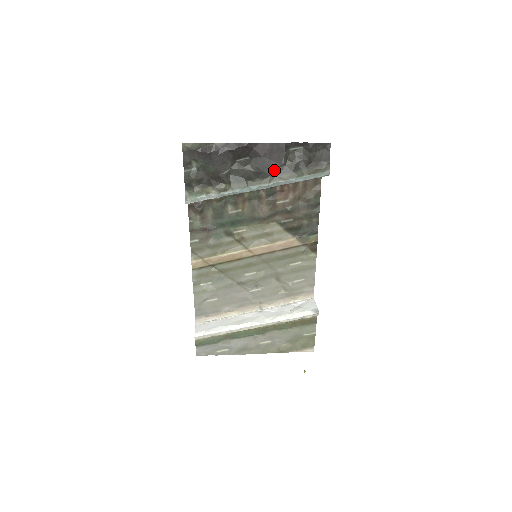
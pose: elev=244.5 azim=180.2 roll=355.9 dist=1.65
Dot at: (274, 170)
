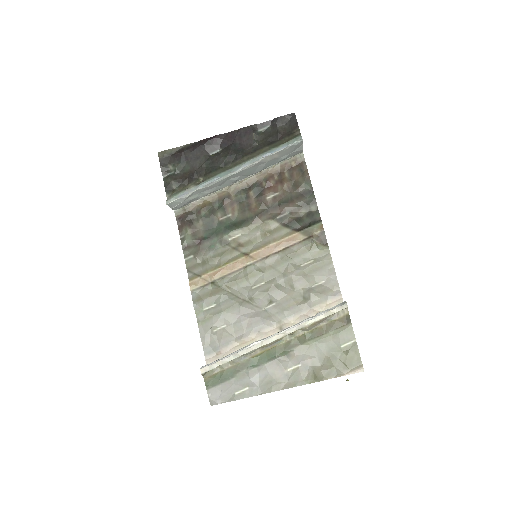
Dot at: (247, 151)
